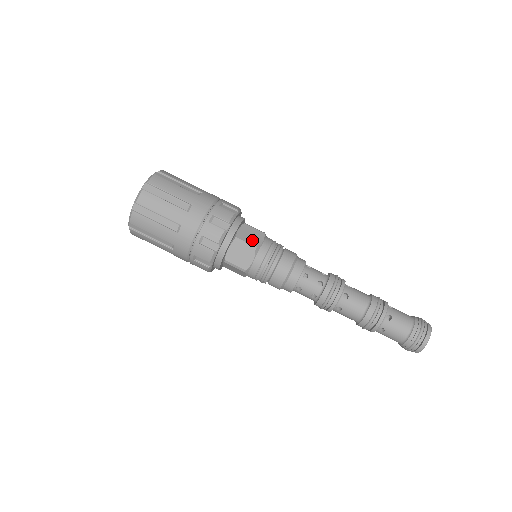
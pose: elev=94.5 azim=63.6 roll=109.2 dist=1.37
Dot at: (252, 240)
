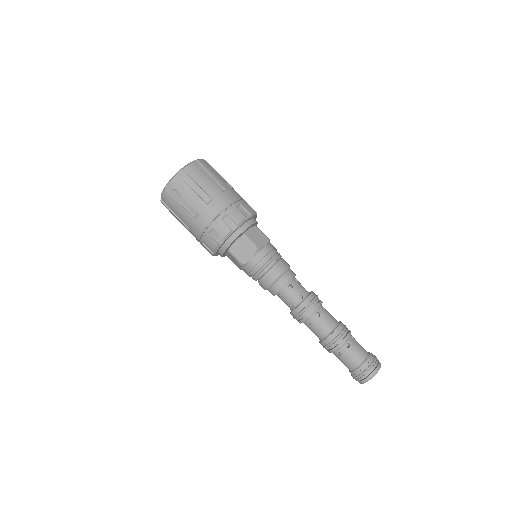
Dot at: occluded
